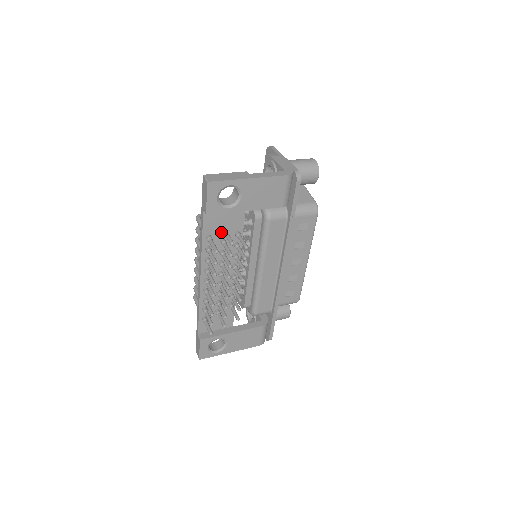
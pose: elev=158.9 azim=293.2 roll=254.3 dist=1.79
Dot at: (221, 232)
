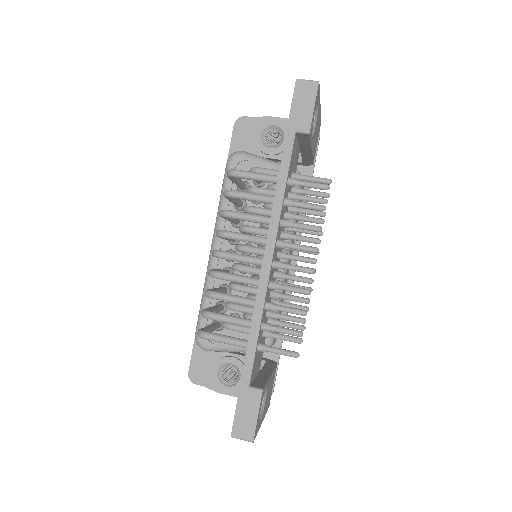
Dot at: occluded
